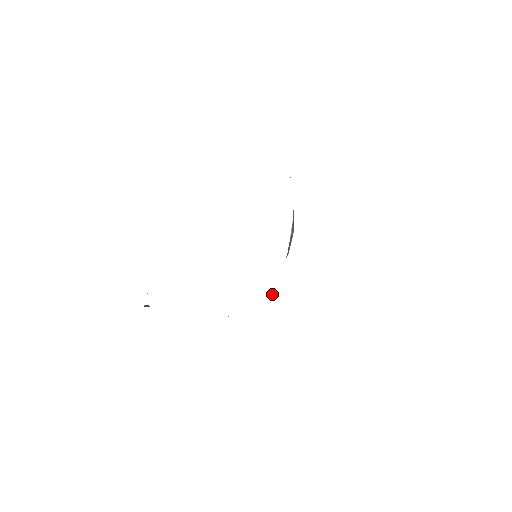
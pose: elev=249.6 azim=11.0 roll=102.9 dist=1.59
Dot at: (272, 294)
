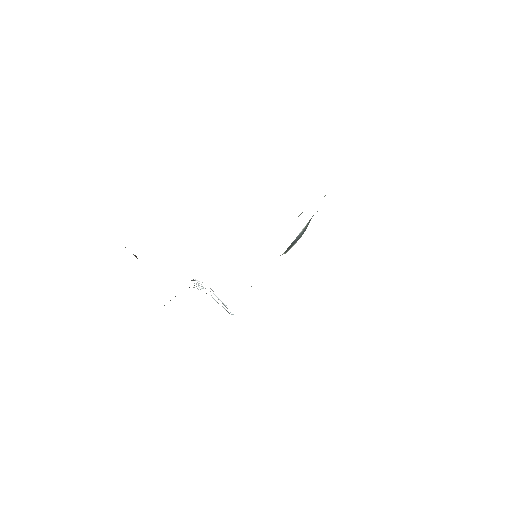
Dot at: (251, 286)
